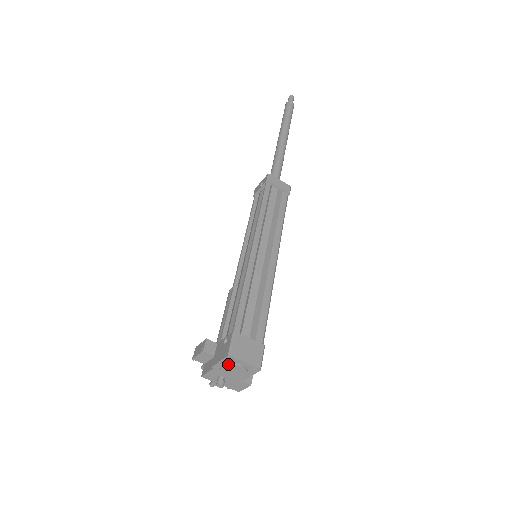
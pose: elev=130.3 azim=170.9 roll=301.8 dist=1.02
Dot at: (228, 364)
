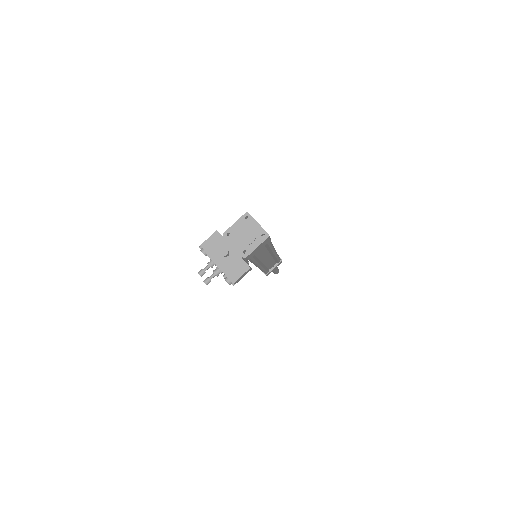
Dot at: (242, 225)
